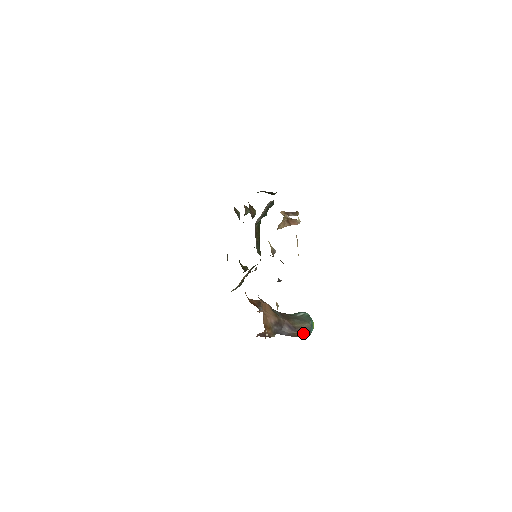
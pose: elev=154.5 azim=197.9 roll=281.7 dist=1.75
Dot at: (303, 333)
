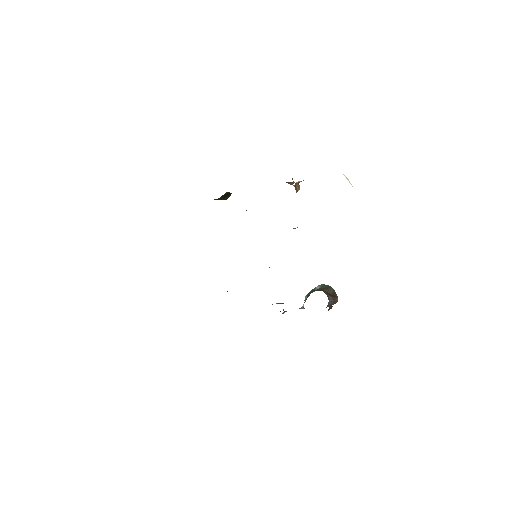
Dot at: (337, 297)
